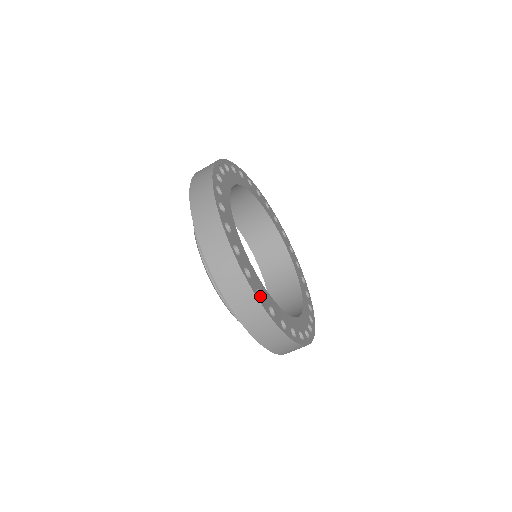
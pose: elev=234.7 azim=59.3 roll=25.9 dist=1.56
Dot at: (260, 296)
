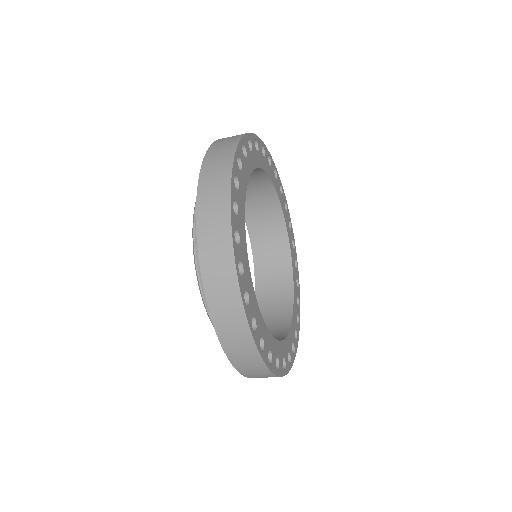
Dot at: (269, 355)
